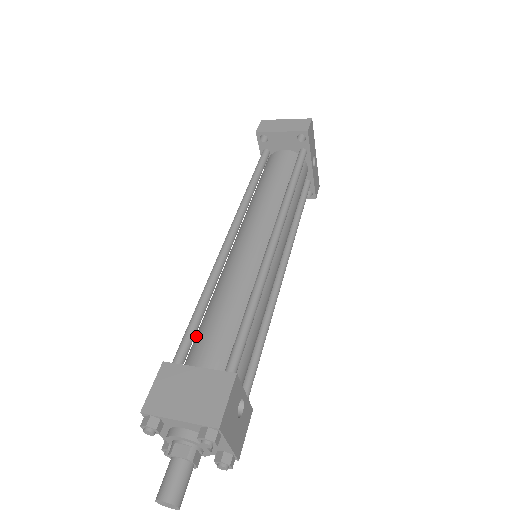
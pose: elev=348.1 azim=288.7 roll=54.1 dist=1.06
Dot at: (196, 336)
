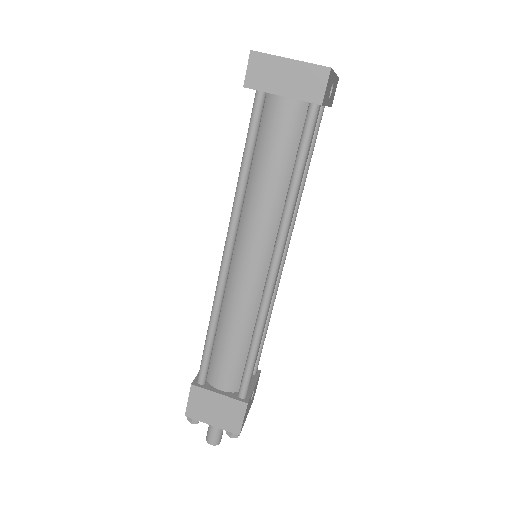
Dot at: (211, 353)
